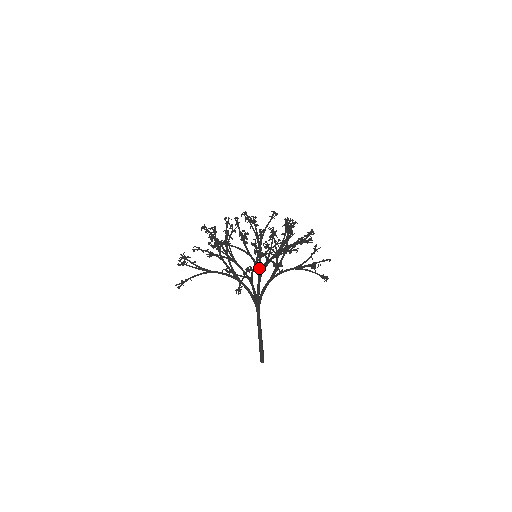
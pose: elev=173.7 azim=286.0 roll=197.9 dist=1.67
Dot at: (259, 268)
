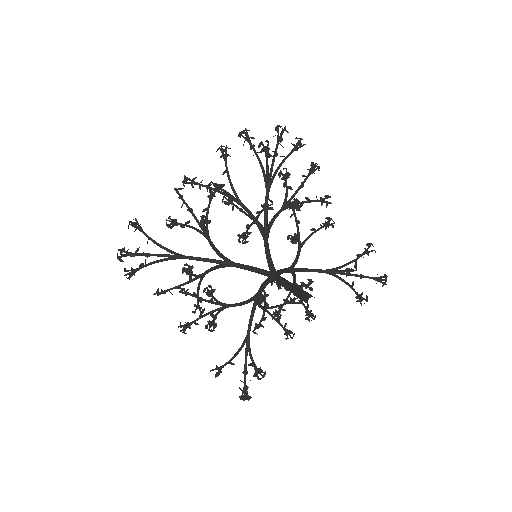
Dot at: (261, 230)
